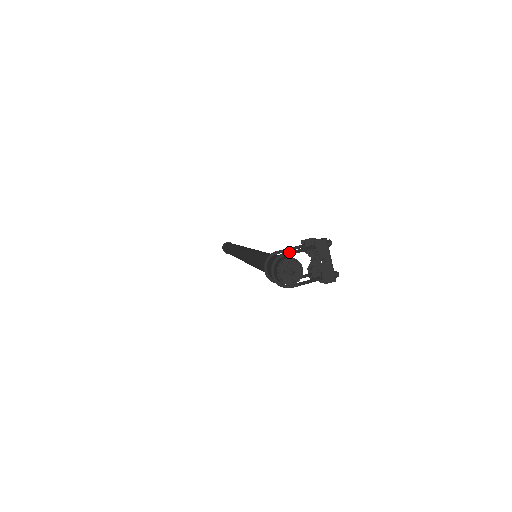
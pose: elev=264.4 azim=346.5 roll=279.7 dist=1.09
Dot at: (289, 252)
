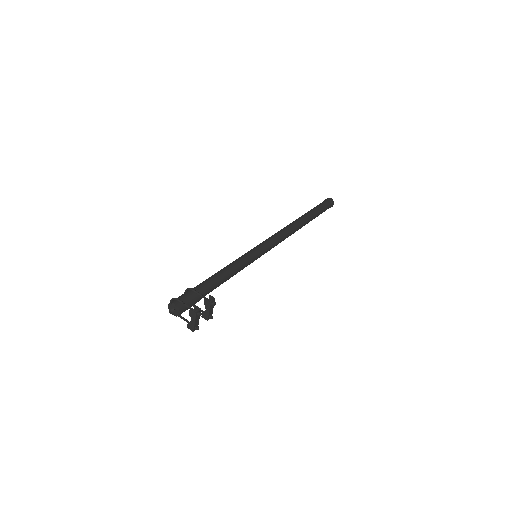
Dot at: (180, 301)
